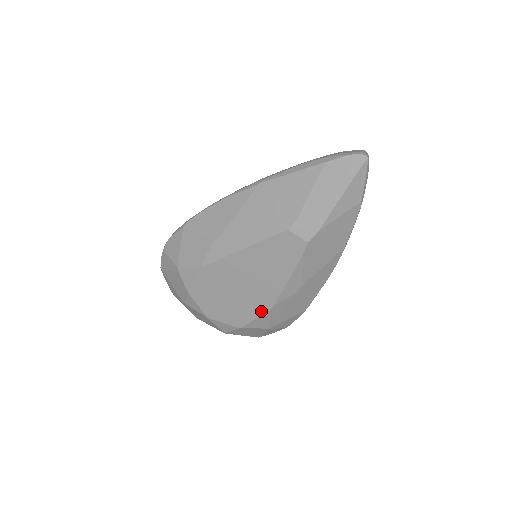
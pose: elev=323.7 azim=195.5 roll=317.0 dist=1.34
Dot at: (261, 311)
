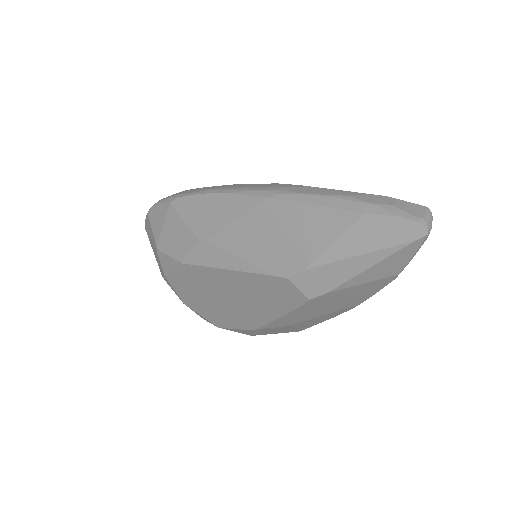
Dot at: (242, 326)
